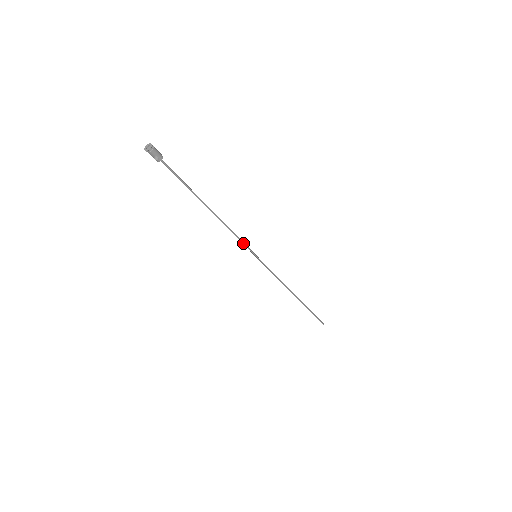
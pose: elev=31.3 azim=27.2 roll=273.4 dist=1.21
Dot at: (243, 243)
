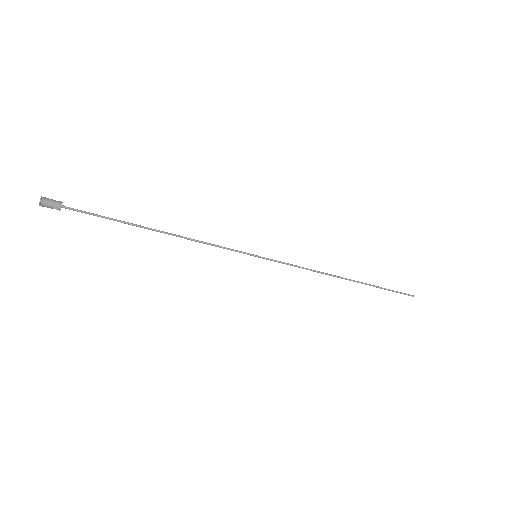
Dot at: (228, 249)
